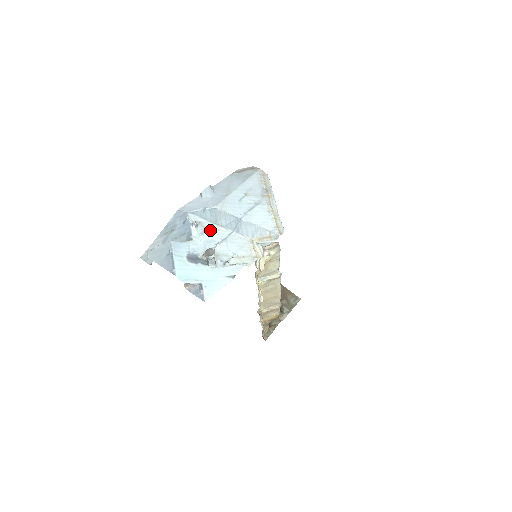
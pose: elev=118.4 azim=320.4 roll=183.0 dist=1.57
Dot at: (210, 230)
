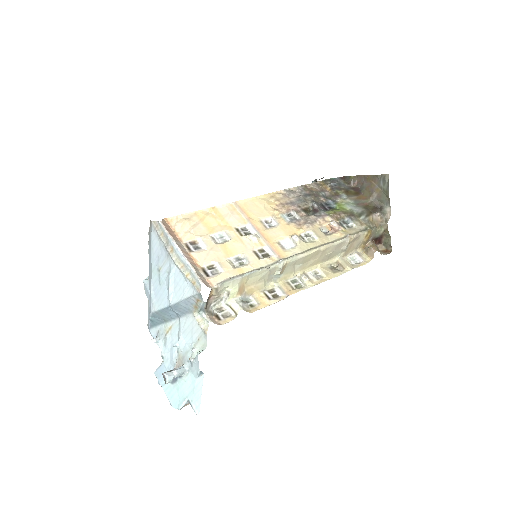
Dot at: (167, 333)
